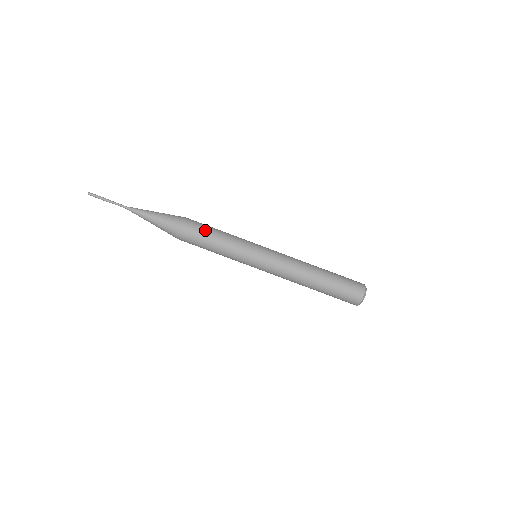
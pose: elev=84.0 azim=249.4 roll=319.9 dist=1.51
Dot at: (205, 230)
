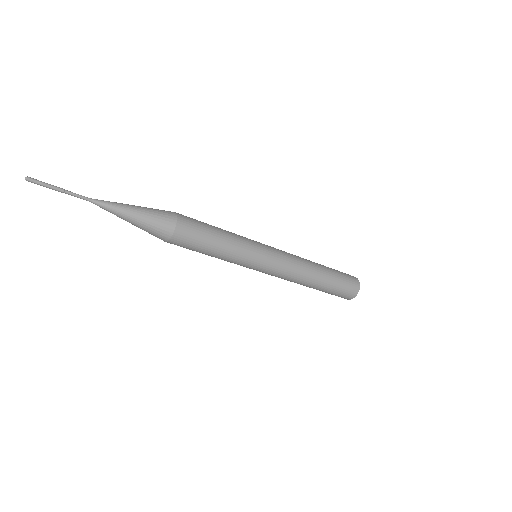
Dot at: (194, 250)
